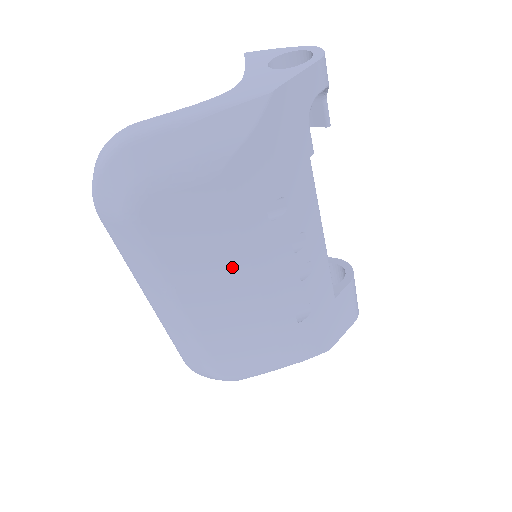
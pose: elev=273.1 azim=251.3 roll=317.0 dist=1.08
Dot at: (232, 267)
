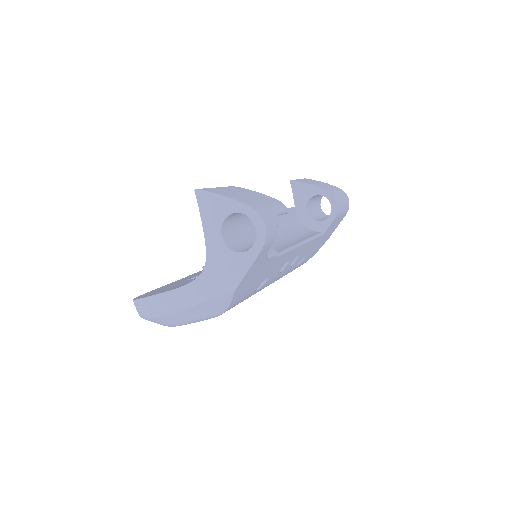
Dot at: occluded
